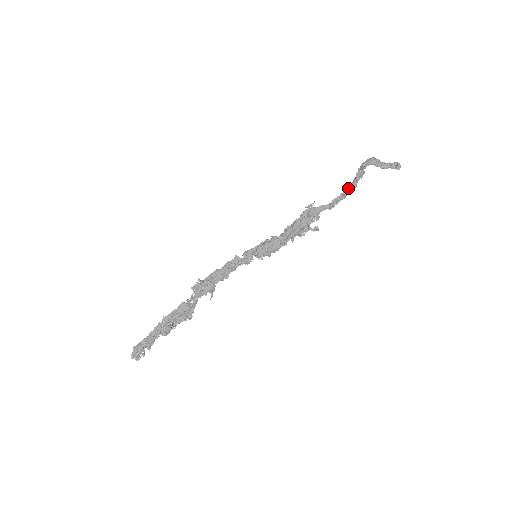
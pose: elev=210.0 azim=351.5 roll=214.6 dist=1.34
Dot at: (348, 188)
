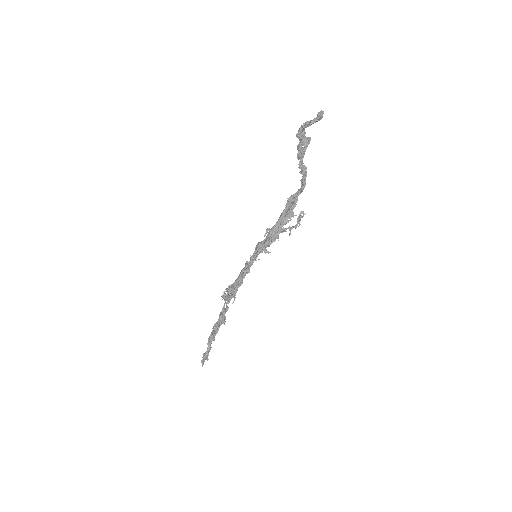
Dot at: (301, 162)
